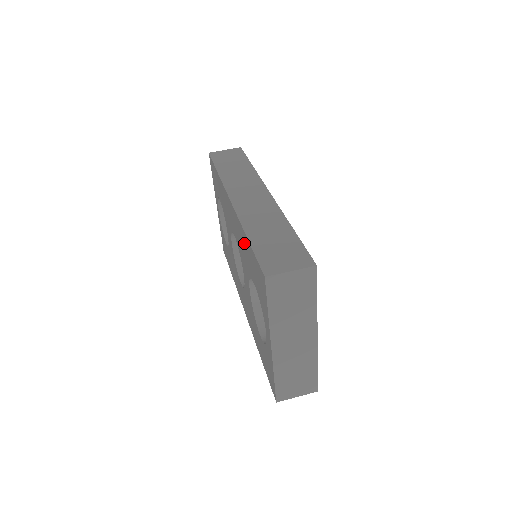
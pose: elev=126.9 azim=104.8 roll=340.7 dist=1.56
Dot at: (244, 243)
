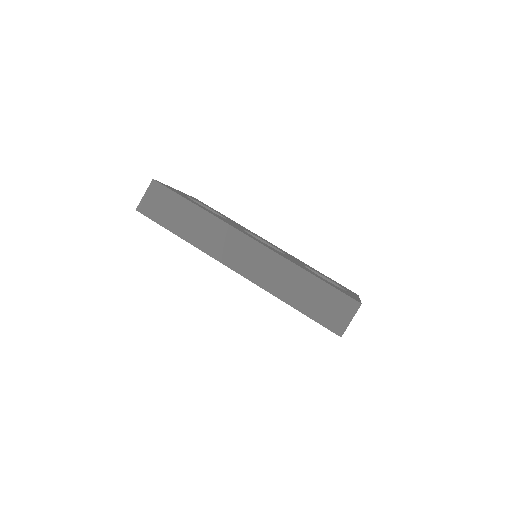
Dot at: occluded
